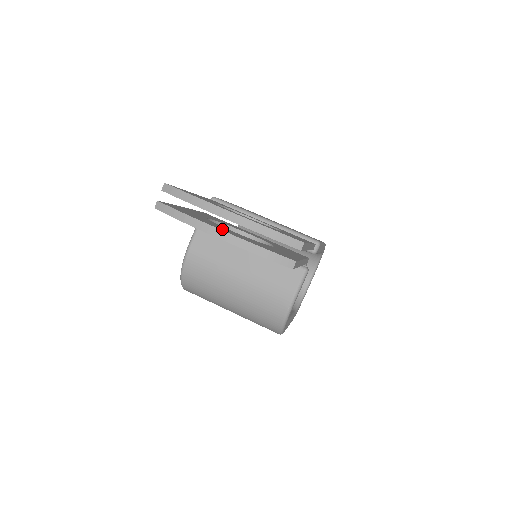
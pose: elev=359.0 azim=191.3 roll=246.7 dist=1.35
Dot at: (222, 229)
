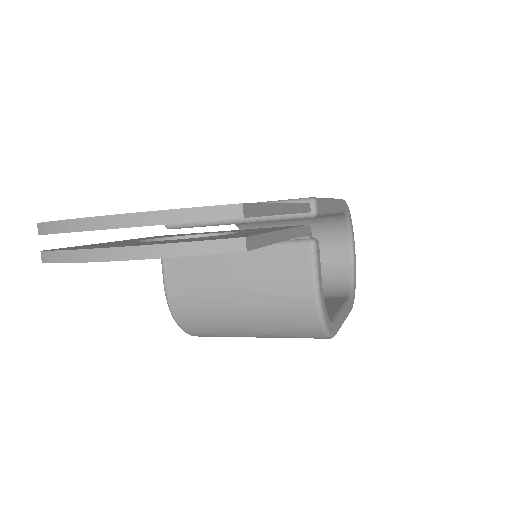
Dot at: (126, 245)
